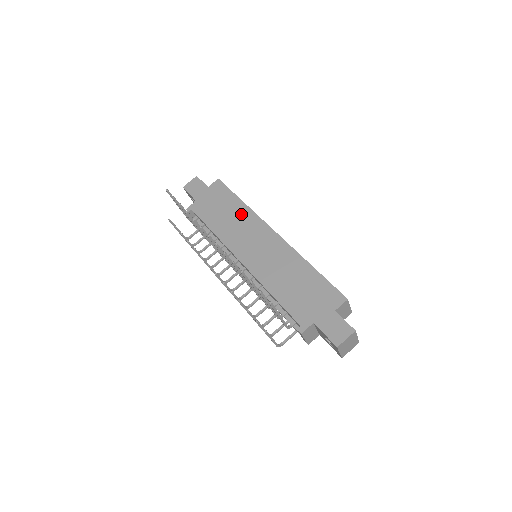
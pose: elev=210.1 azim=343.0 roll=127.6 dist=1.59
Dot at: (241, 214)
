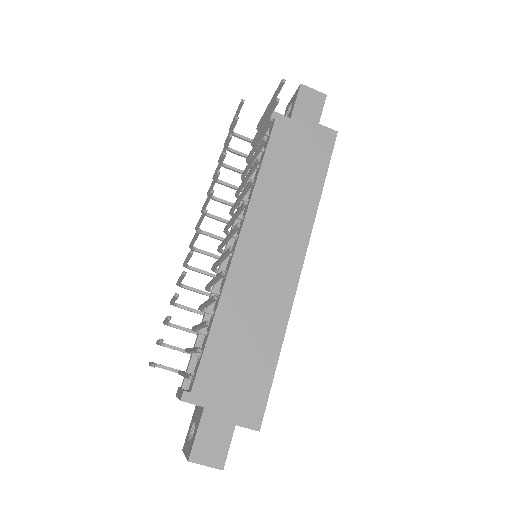
Dot at: (303, 201)
